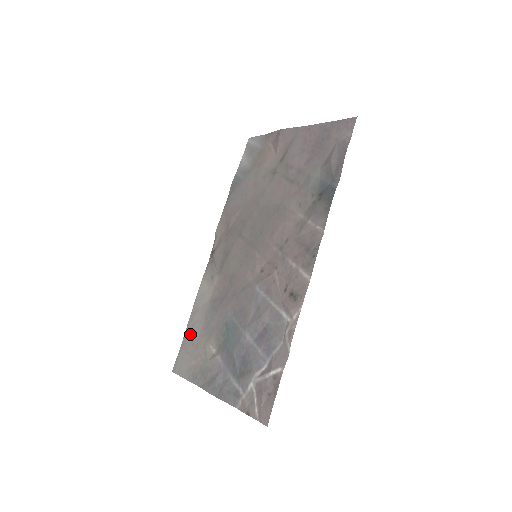
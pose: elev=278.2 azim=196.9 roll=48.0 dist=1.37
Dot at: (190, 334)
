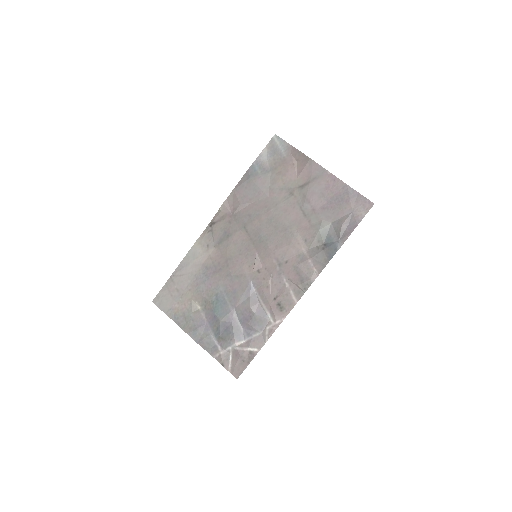
Dot at: (176, 281)
